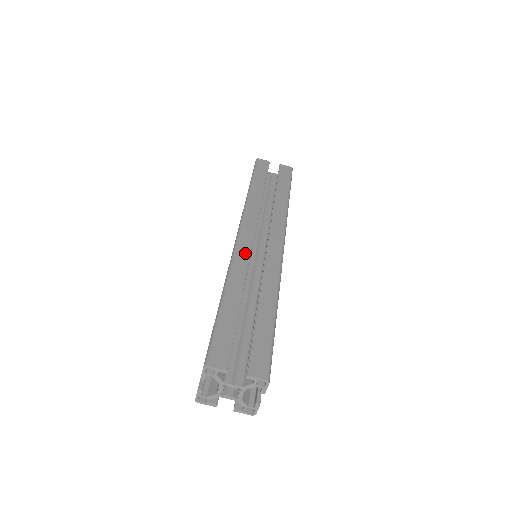
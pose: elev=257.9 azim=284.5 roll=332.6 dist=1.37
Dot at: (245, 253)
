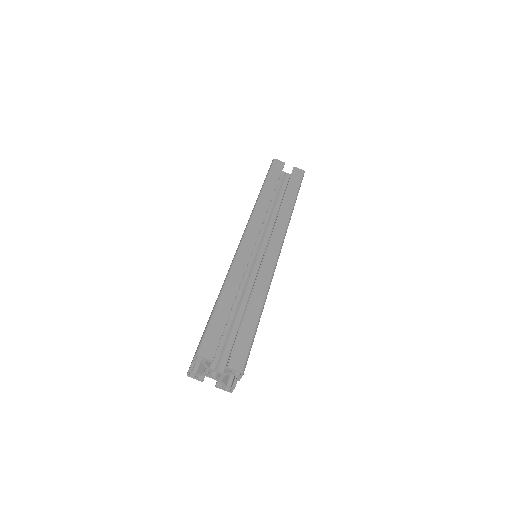
Dot at: (245, 257)
